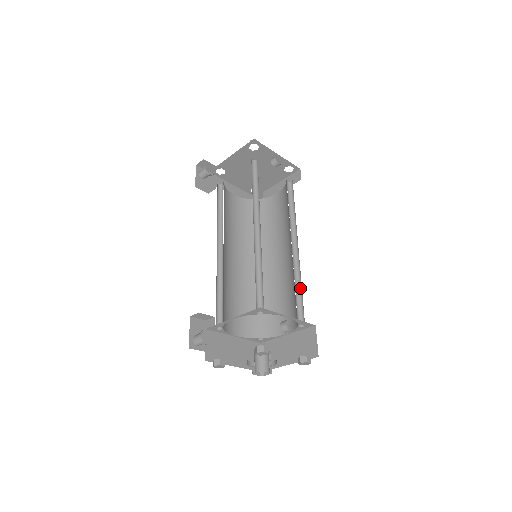
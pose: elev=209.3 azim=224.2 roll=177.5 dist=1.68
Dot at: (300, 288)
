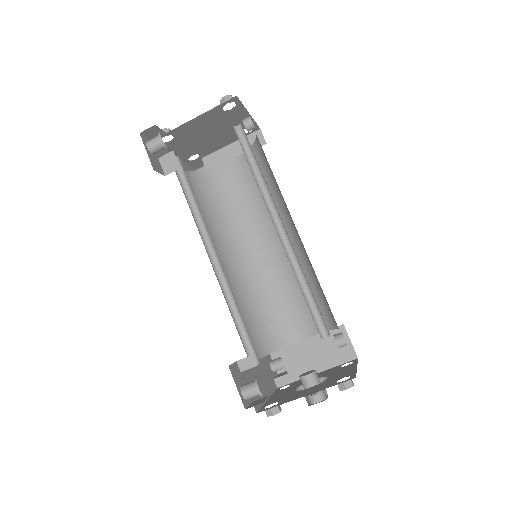
Dot at: occluded
